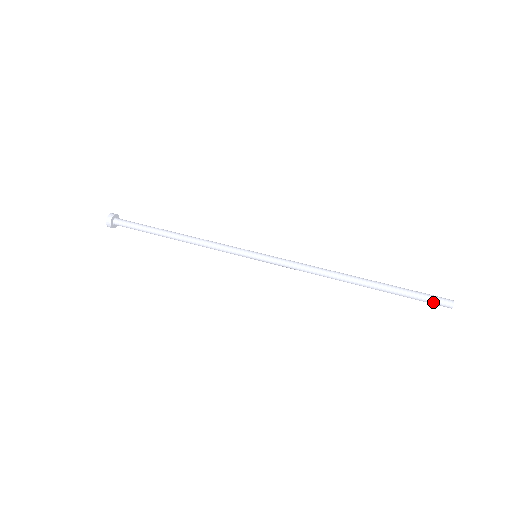
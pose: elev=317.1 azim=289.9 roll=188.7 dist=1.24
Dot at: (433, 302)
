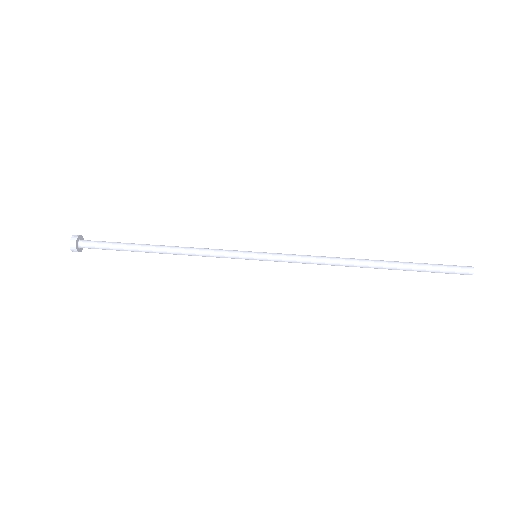
Dot at: (453, 271)
